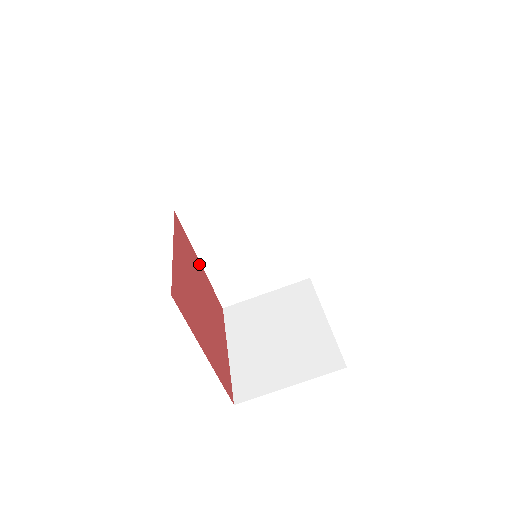
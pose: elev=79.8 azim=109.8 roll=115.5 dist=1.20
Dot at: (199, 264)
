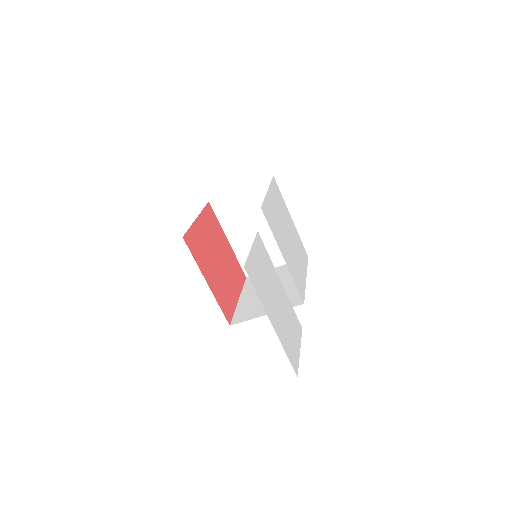
Dot at: (198, 223)
